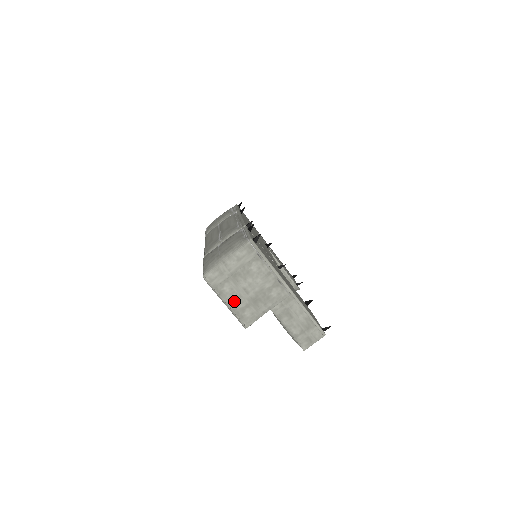
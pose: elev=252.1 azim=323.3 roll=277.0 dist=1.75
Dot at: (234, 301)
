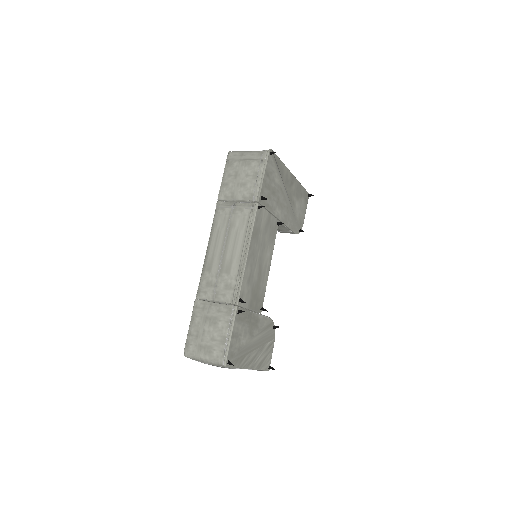
Dot at: occluded
